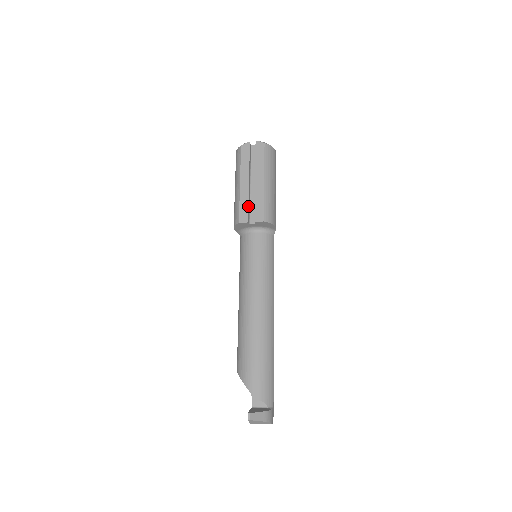
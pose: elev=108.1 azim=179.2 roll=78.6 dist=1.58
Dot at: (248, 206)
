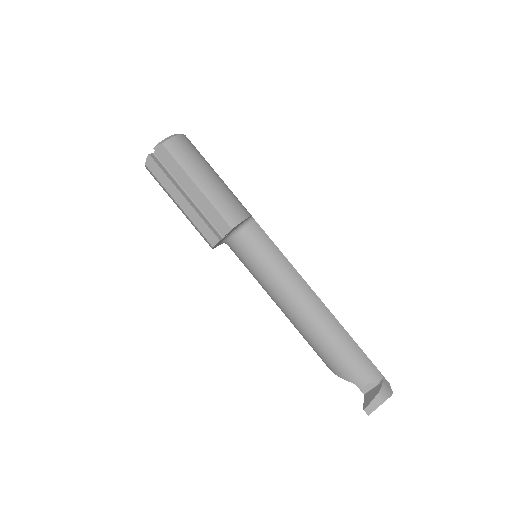
Dot at: (206, 224)
